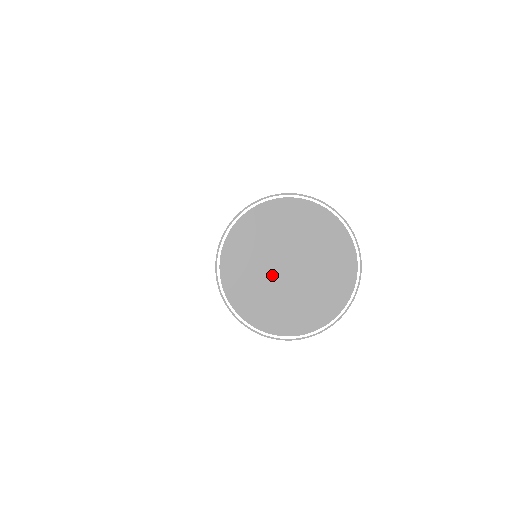
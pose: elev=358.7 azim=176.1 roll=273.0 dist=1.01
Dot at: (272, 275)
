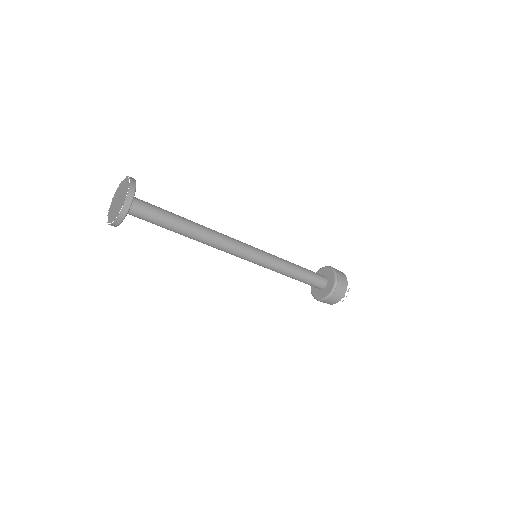
Dot at: (116, 203)
